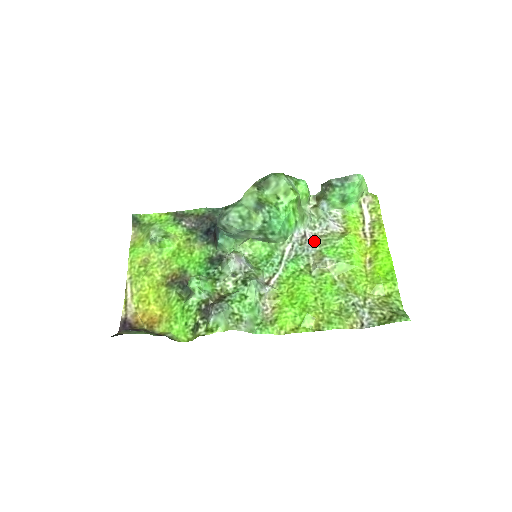
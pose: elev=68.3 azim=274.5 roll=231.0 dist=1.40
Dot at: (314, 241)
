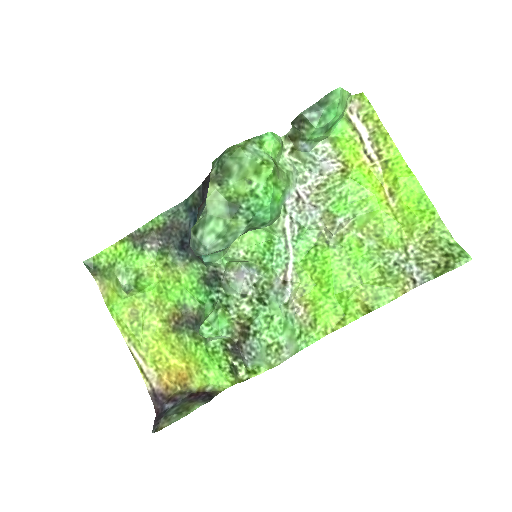
Dot at: (313, 198)
